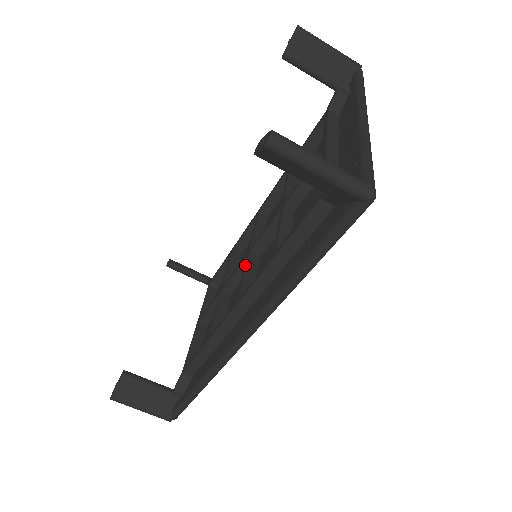
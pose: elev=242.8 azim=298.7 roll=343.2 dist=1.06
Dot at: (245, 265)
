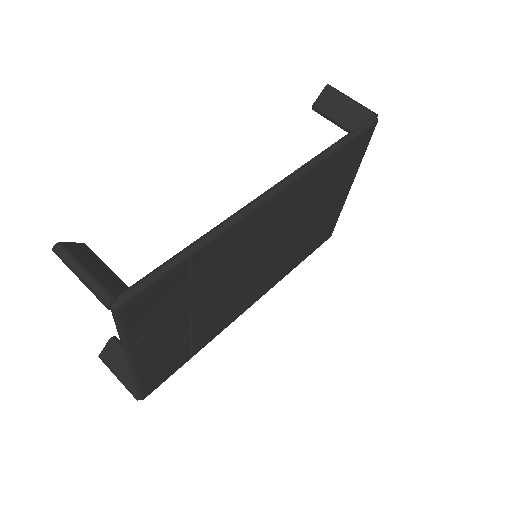
Dot at: occluded
